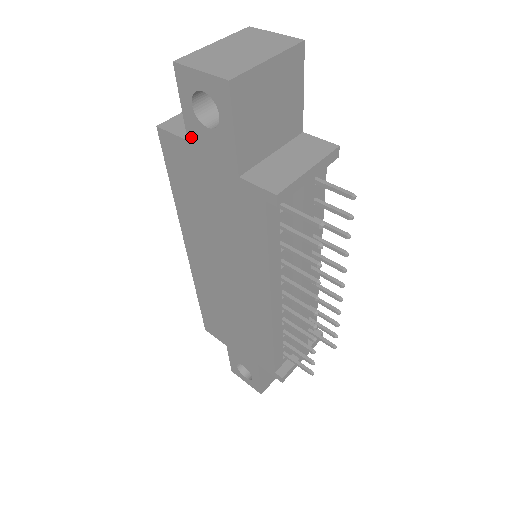
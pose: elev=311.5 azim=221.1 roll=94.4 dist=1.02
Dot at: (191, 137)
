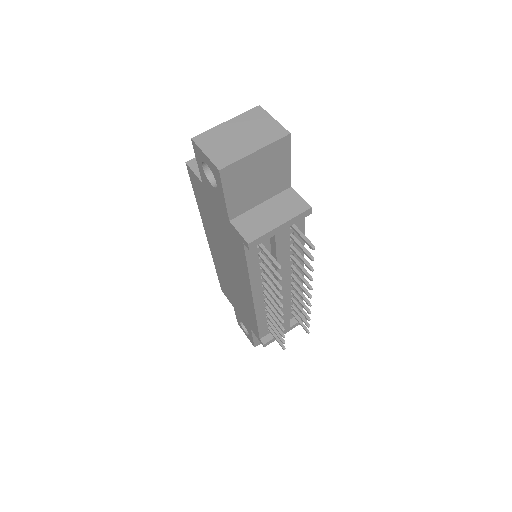
Dot at: (204, 182)
